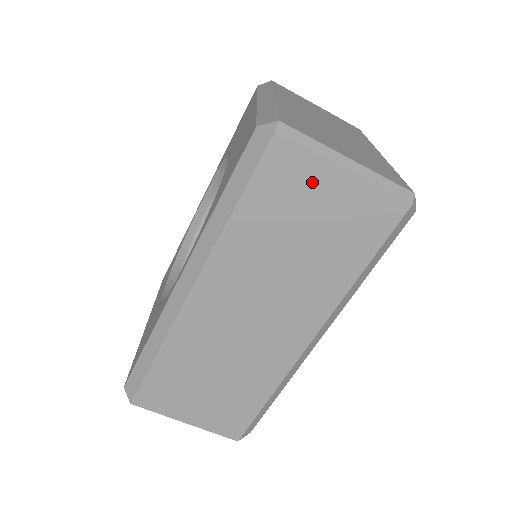
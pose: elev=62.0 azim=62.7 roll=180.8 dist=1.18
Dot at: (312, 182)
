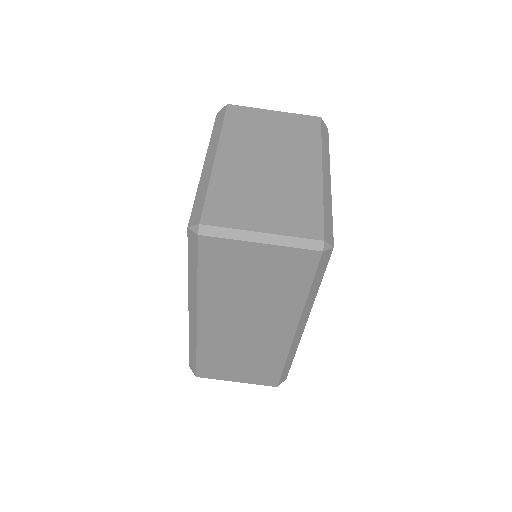
Dot at: (241, 254)
